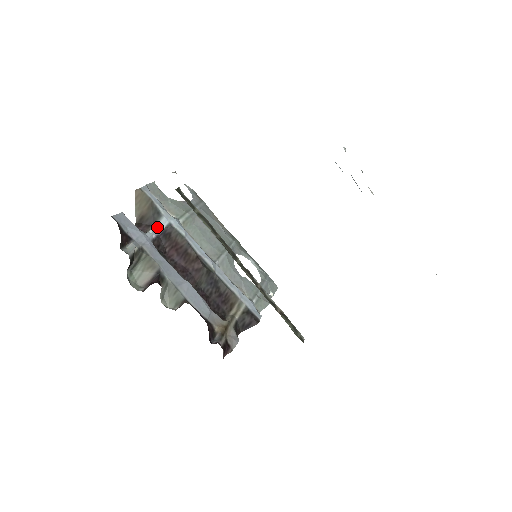
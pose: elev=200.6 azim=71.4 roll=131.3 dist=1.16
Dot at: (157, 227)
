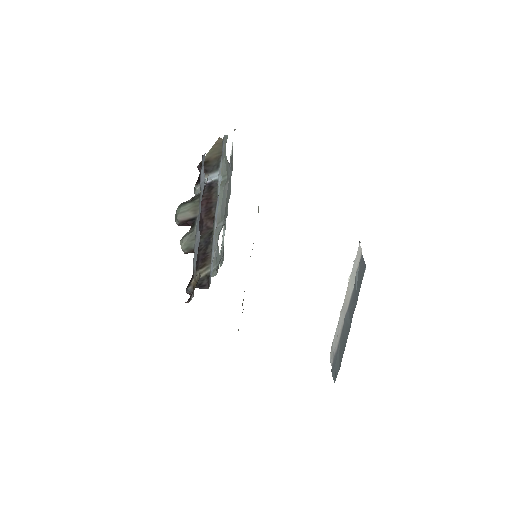
Dot at: (210, 176)
